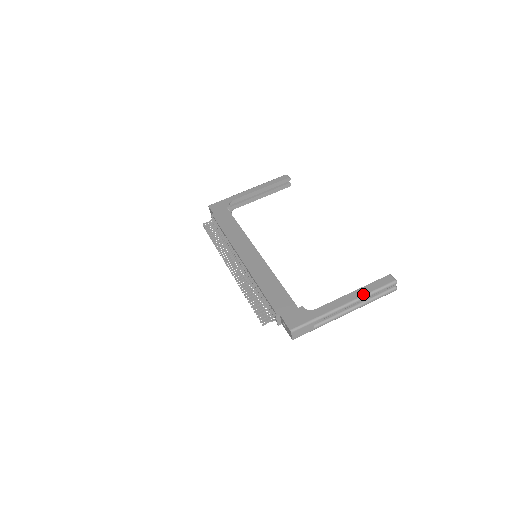
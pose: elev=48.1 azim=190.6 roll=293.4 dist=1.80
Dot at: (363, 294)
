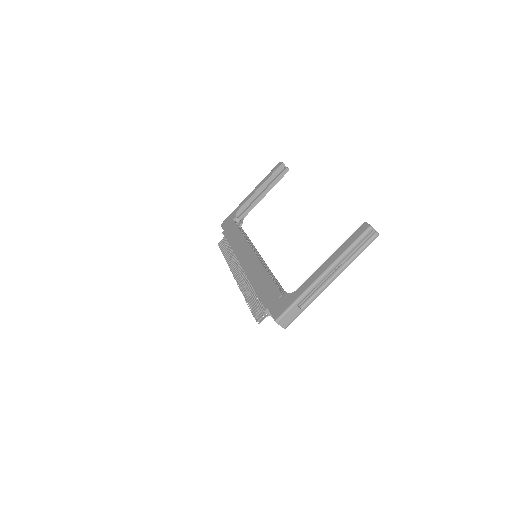
Dot at: (338, 256)
